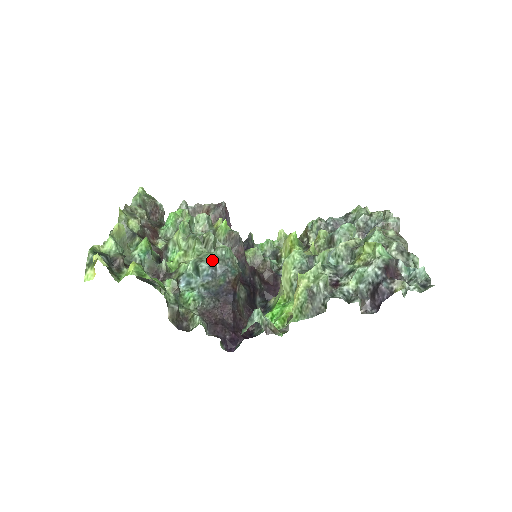
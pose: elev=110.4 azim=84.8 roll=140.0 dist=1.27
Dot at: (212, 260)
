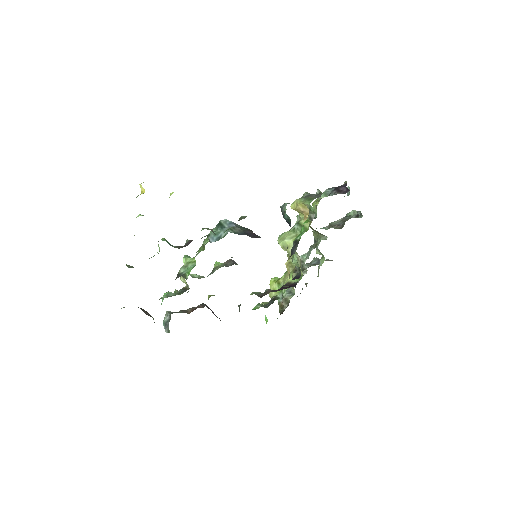
Dot at: occluded
